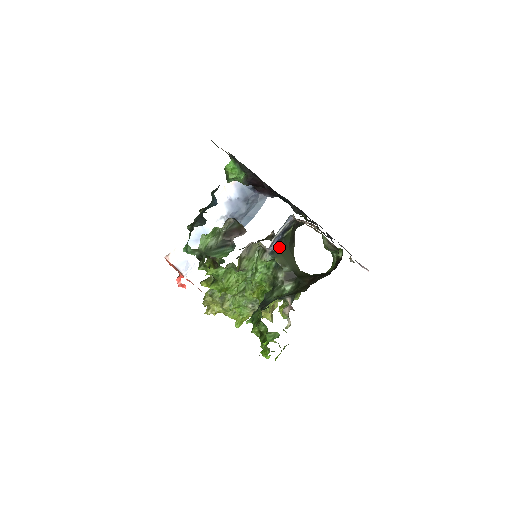
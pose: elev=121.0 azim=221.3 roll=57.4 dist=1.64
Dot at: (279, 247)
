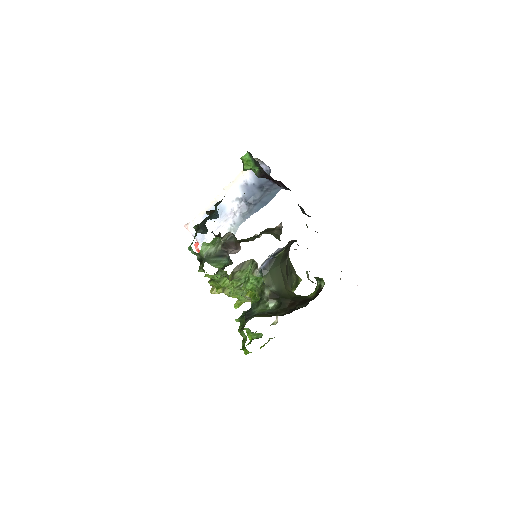
Dot at: (269, 267)
